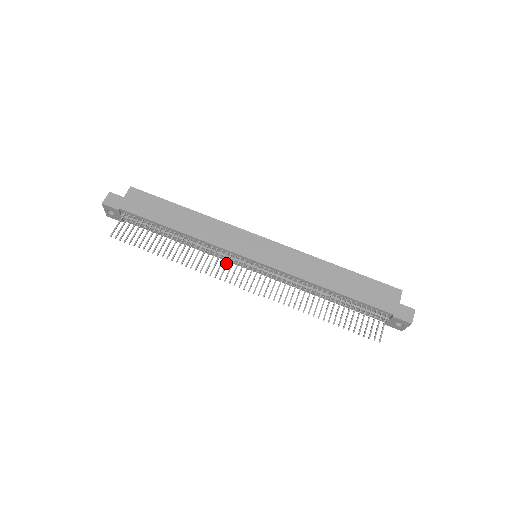
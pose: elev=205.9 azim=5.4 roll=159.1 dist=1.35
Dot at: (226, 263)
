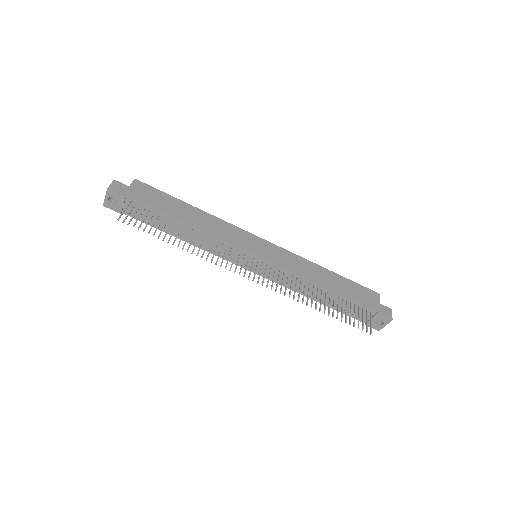
Dot at: (234, 257)
